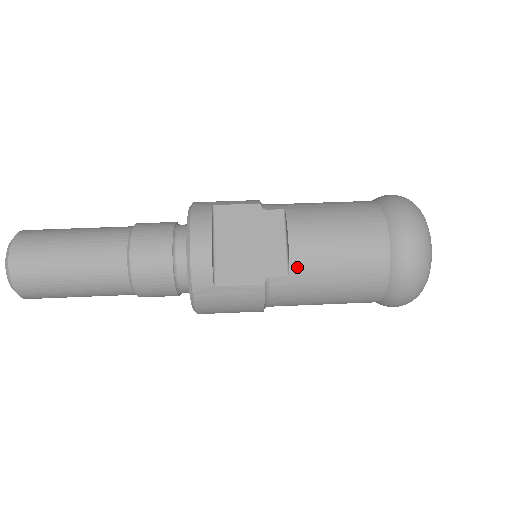
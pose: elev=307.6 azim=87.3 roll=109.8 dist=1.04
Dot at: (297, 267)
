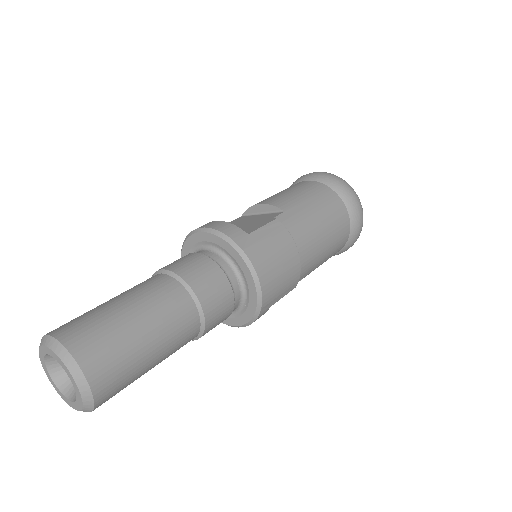
Dot at: (282, 206)
